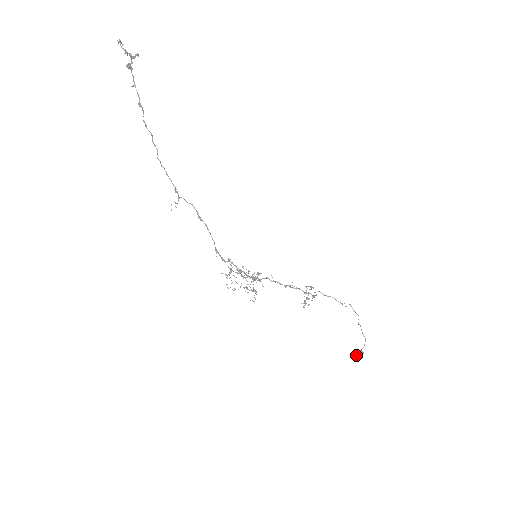
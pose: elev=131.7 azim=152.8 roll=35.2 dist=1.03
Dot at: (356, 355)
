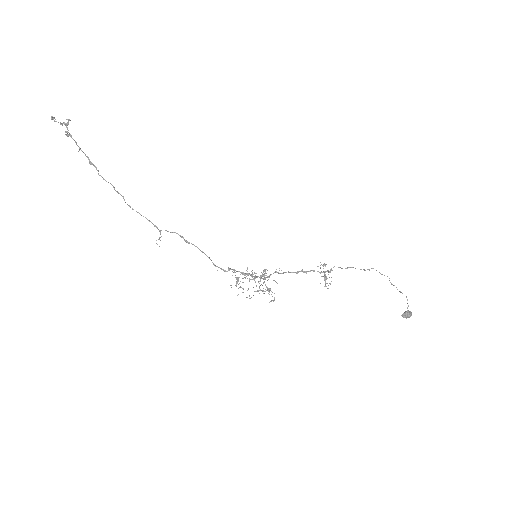
Dot at: (405, 317)
